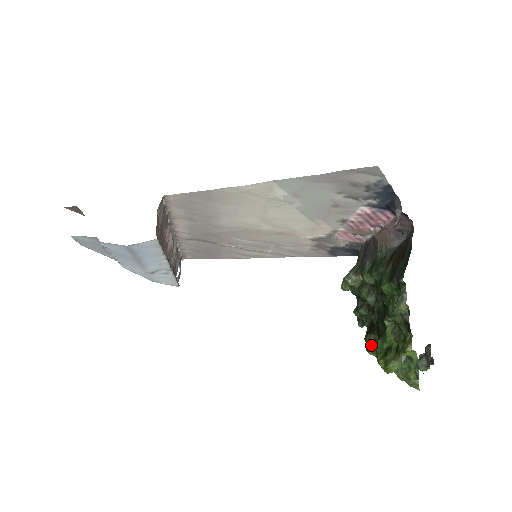
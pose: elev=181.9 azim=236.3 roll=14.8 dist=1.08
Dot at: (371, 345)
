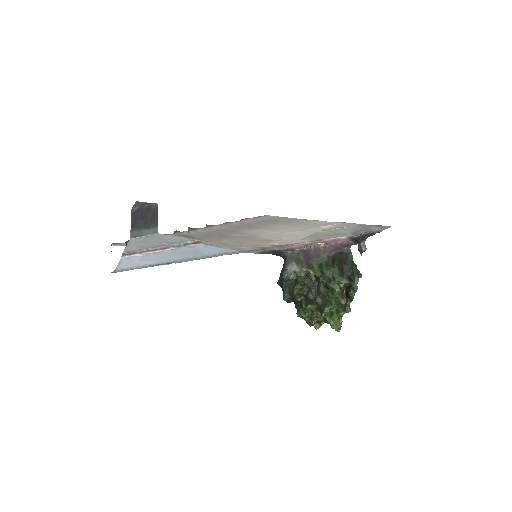
Dot at: (306, 311)
